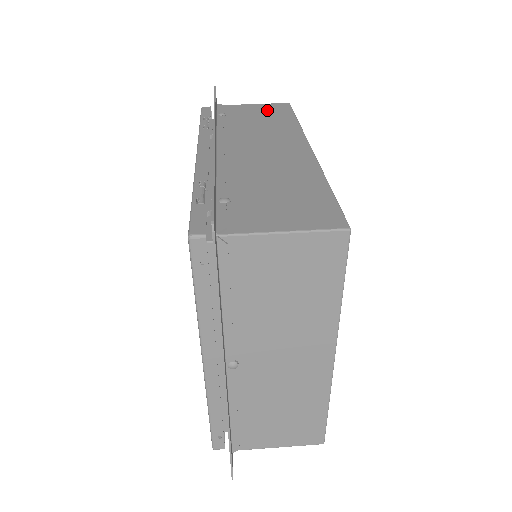
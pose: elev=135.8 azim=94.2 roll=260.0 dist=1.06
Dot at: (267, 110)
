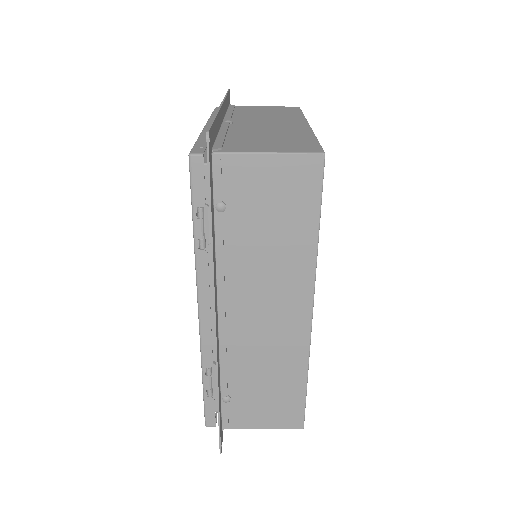
Dot at: (285, 189)
